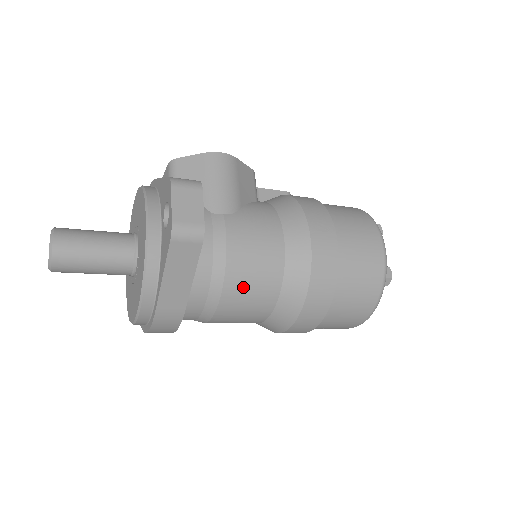
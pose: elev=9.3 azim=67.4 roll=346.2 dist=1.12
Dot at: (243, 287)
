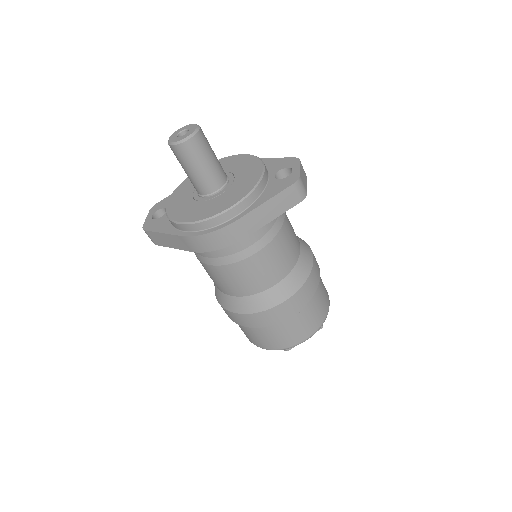
Dot at: (275, 255)
